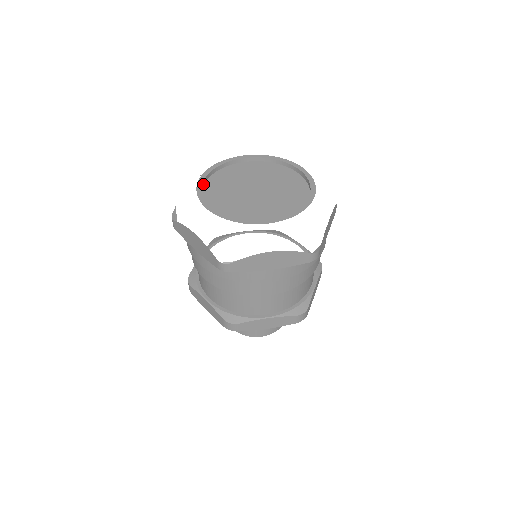
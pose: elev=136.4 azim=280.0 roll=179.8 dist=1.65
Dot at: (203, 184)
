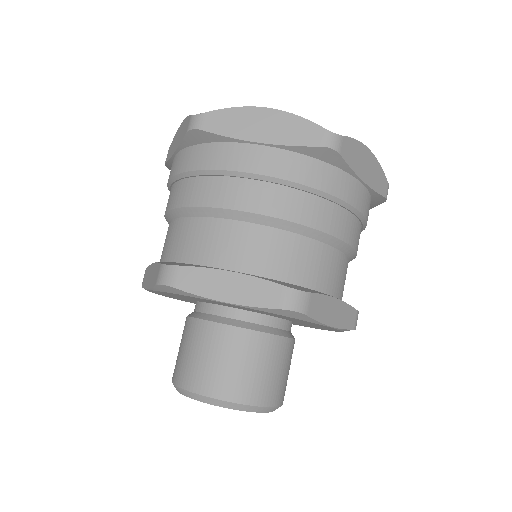
Dot at: occluded
